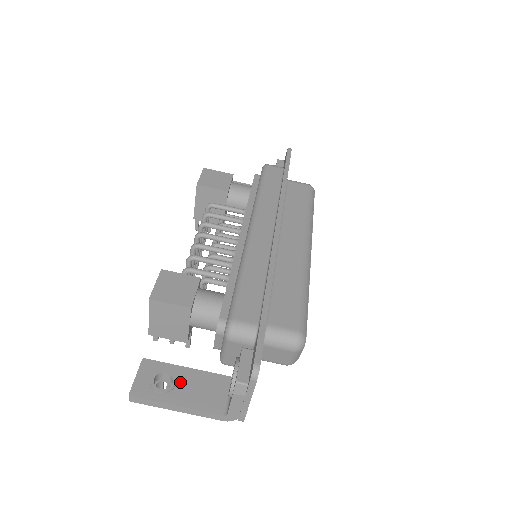
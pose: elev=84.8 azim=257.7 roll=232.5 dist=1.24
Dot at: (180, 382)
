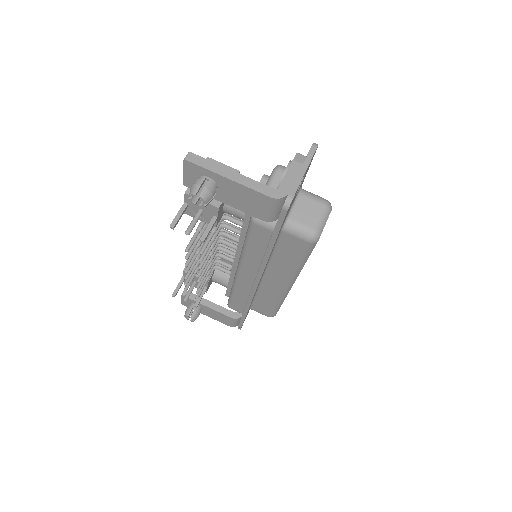
Dot at: occluded
